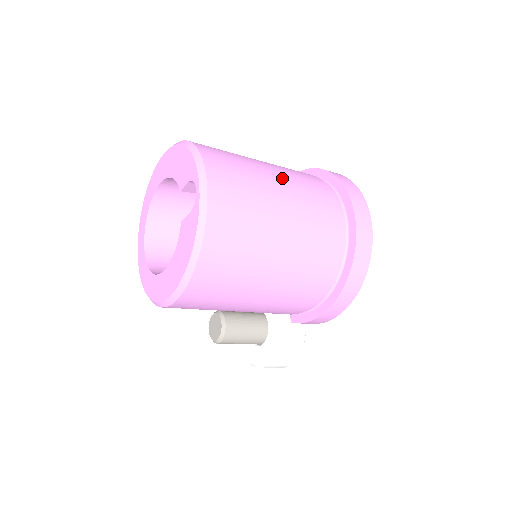
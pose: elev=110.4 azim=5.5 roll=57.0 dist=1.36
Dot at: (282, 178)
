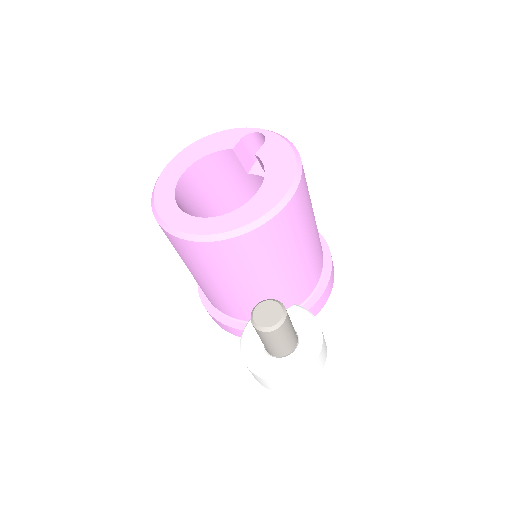
Dot at: occluded
